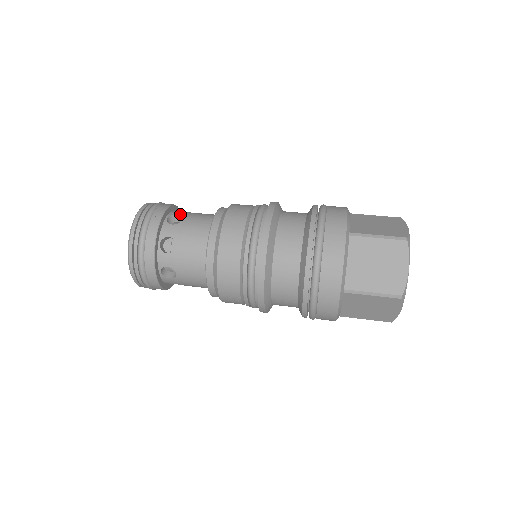
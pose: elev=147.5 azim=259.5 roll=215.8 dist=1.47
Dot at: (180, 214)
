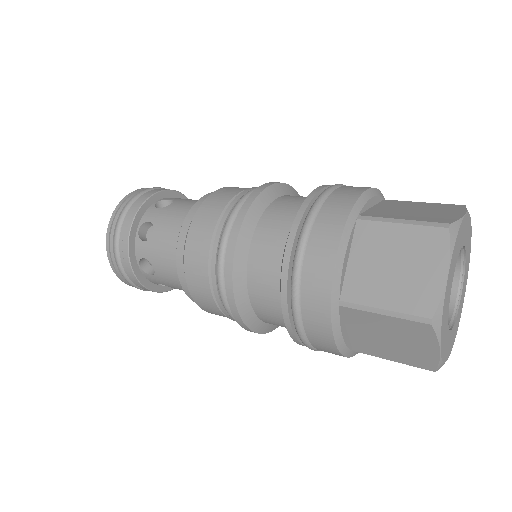
Dot at: (174, 199)
